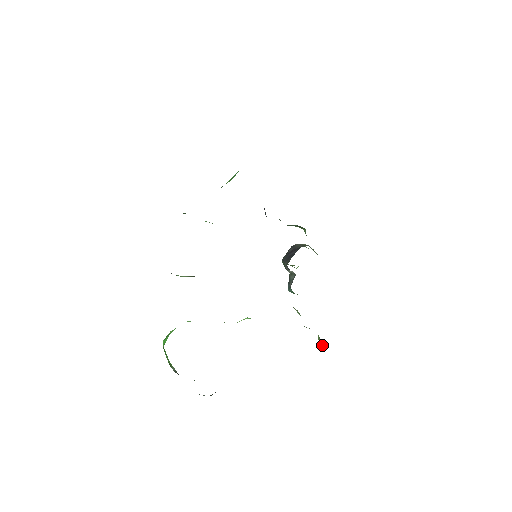
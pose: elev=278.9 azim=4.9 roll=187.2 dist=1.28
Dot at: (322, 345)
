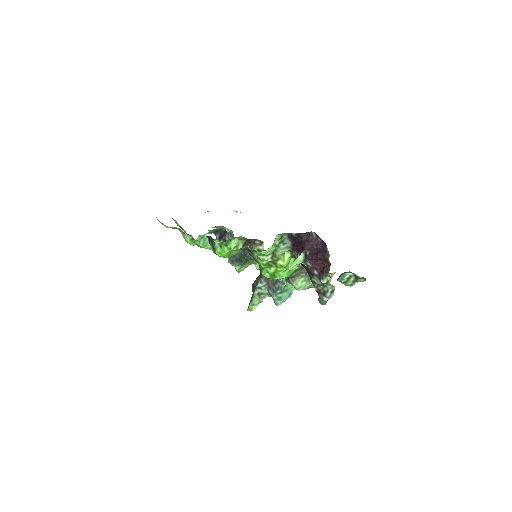
Dot at: occluded
